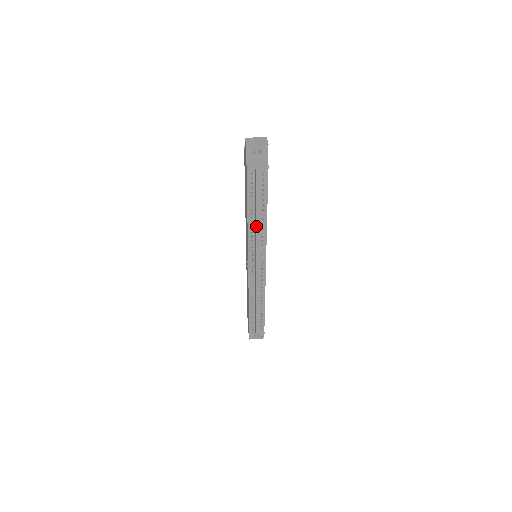
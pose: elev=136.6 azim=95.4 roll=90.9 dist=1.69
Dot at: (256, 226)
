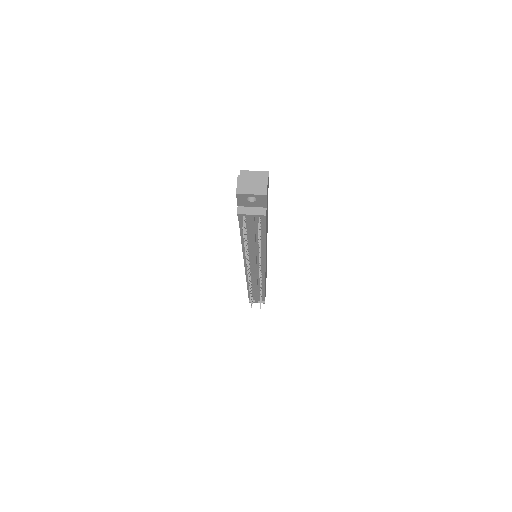
Dot at: (252, 250)
